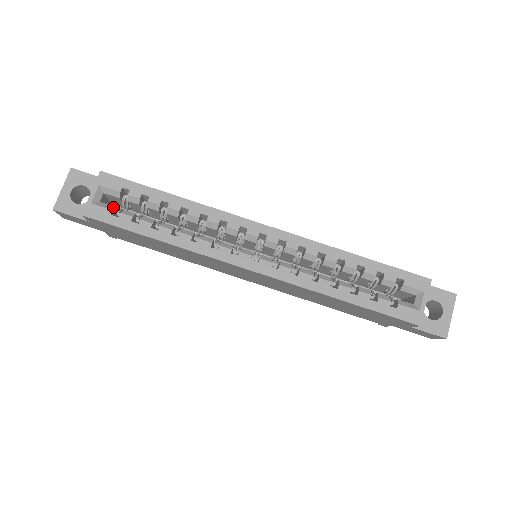
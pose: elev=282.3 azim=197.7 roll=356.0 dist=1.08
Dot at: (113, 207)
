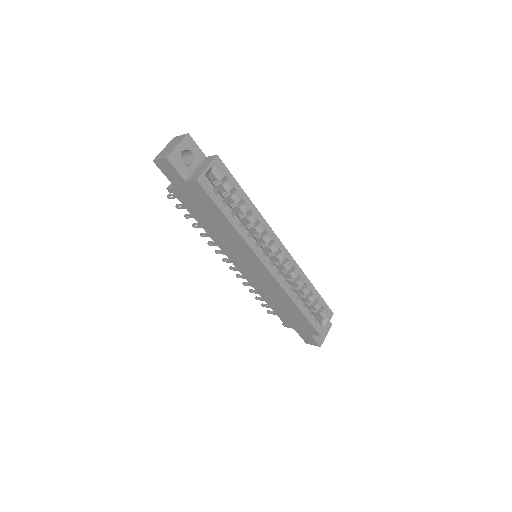
Dot at: (214, 185)
